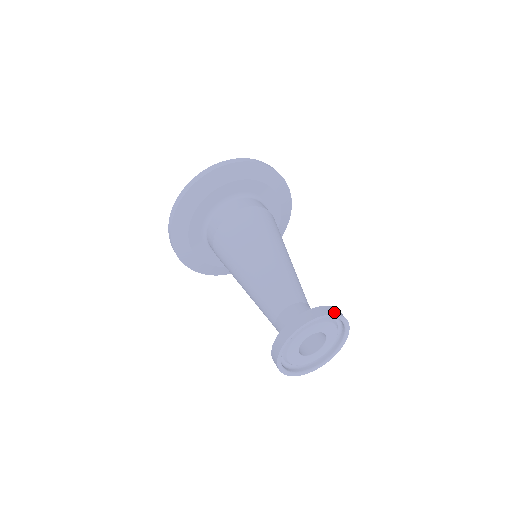
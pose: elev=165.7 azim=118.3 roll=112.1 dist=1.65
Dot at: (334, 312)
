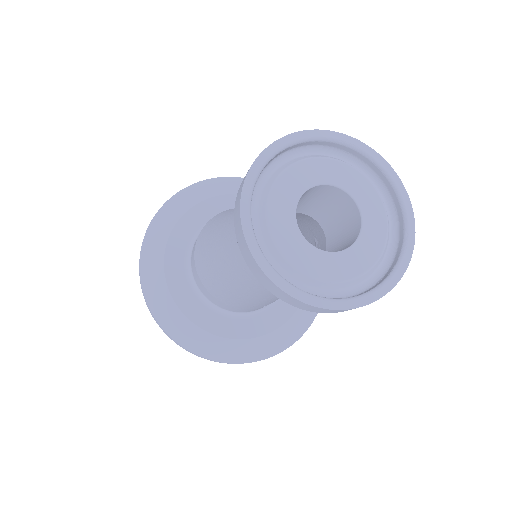
Dot at: (358, 144)
